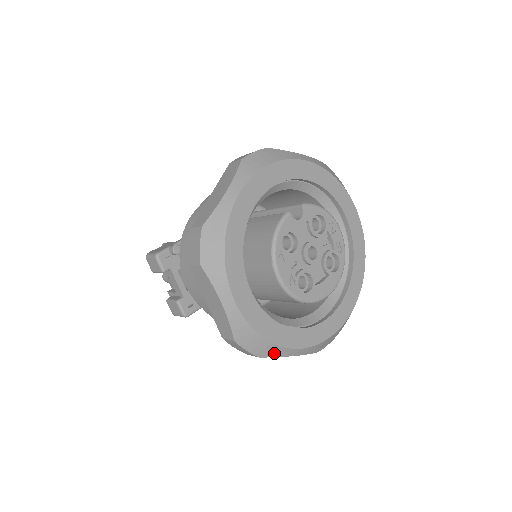
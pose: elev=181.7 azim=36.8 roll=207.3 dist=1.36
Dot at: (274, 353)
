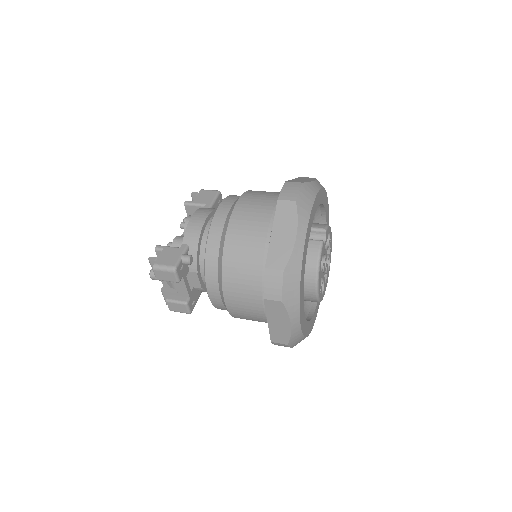
Dot at: occluded
